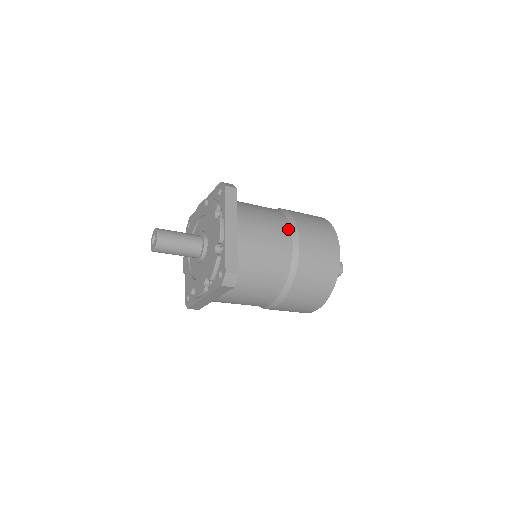
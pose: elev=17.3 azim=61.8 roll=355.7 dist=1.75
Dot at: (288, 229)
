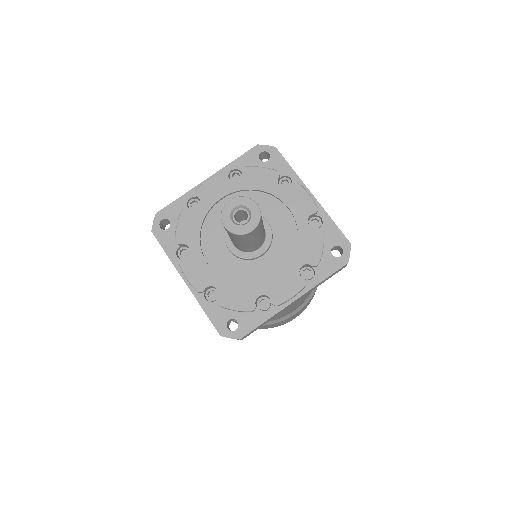
Dot at: occluded
